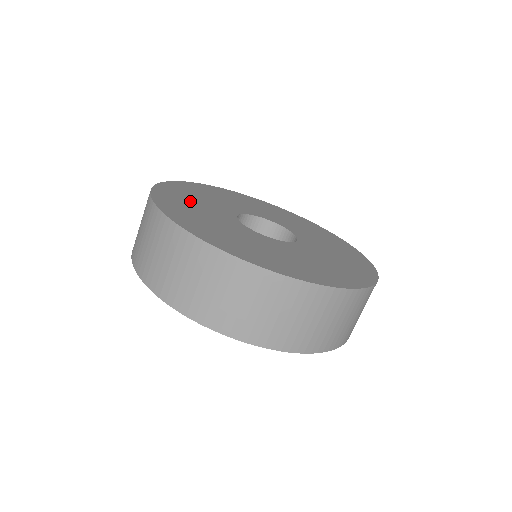
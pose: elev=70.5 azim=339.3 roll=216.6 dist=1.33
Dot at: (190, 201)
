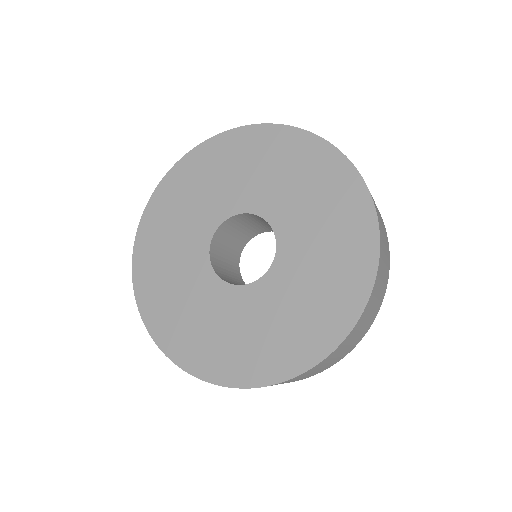
Dot at: (167, 236)
